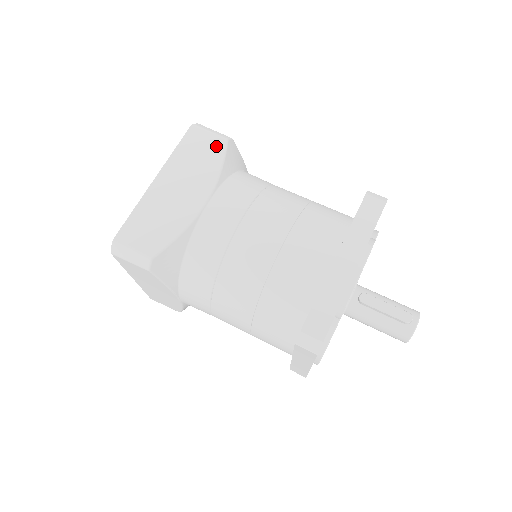
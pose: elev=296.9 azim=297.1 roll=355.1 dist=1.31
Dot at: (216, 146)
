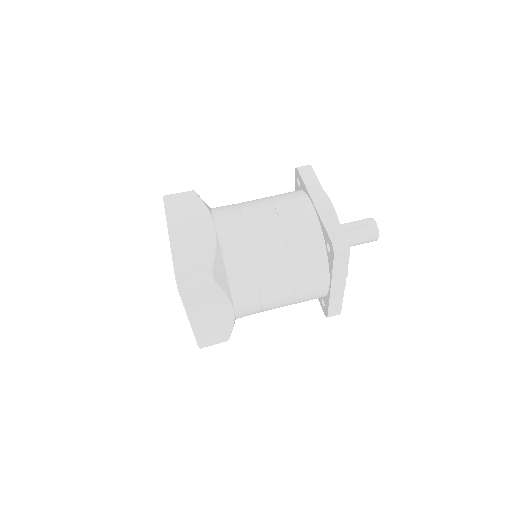
Dot at: (190, 197)
